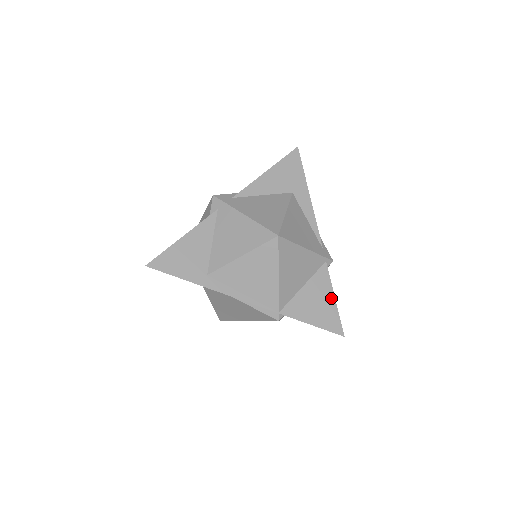
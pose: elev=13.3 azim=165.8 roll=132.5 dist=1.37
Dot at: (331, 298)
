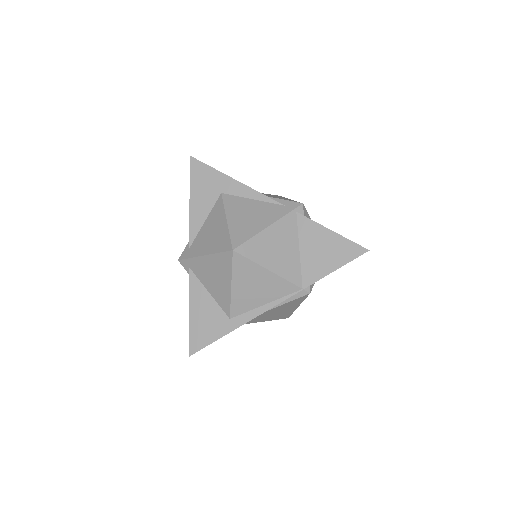
Dot at: (329, 234)
